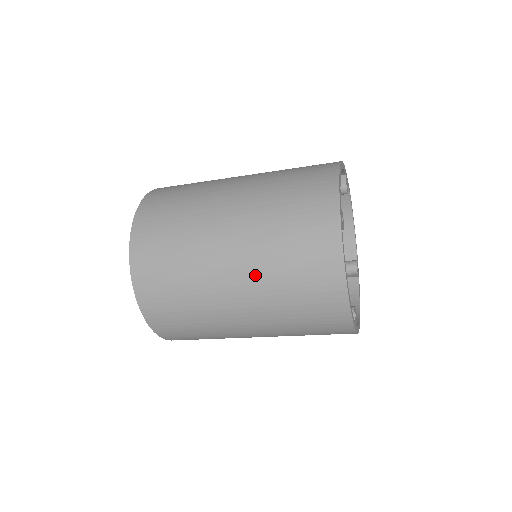
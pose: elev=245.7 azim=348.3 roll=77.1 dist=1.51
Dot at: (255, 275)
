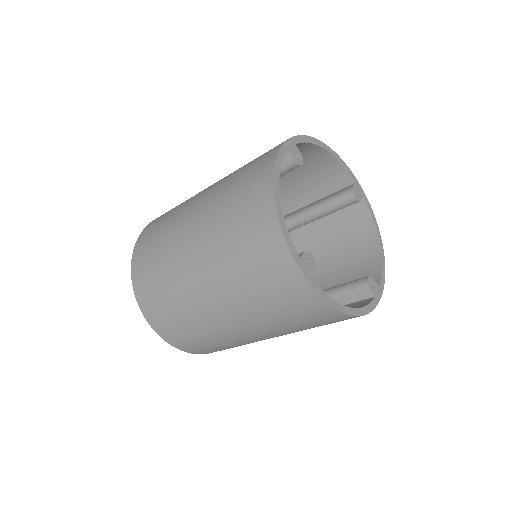
Dot at: (209, 206)
